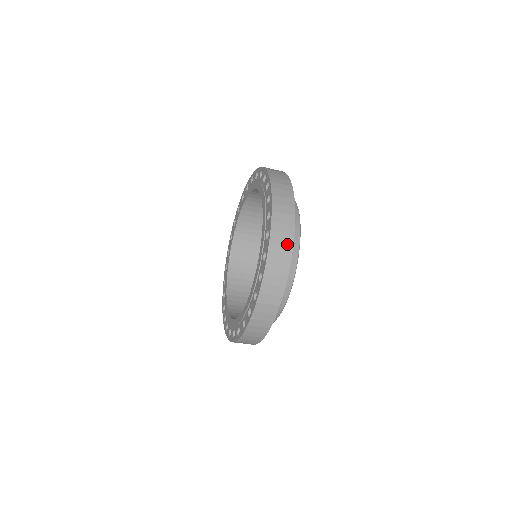
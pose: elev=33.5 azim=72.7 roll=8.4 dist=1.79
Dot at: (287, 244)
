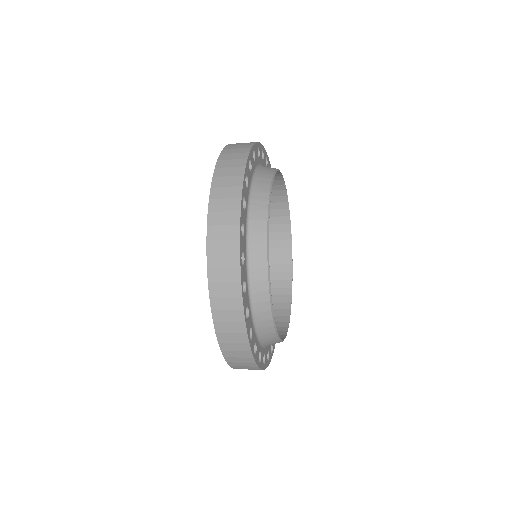
Dot at: (248, 362)
